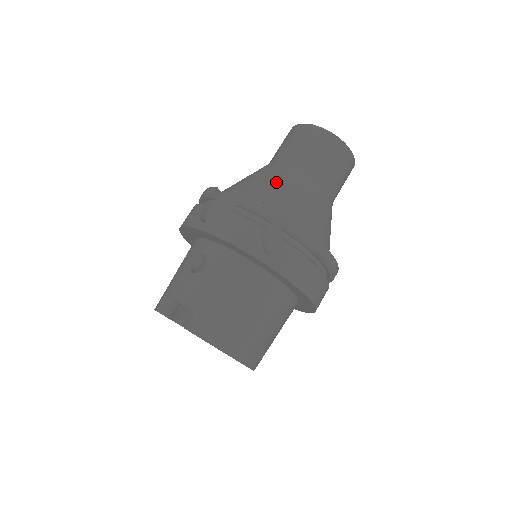
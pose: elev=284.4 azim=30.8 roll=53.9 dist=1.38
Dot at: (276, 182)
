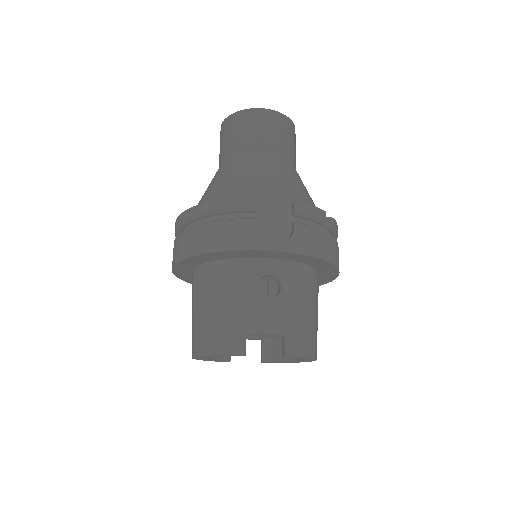
Dot at: (289, 180)
